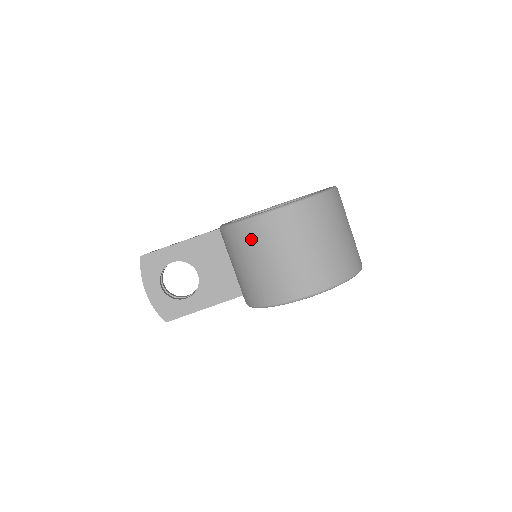
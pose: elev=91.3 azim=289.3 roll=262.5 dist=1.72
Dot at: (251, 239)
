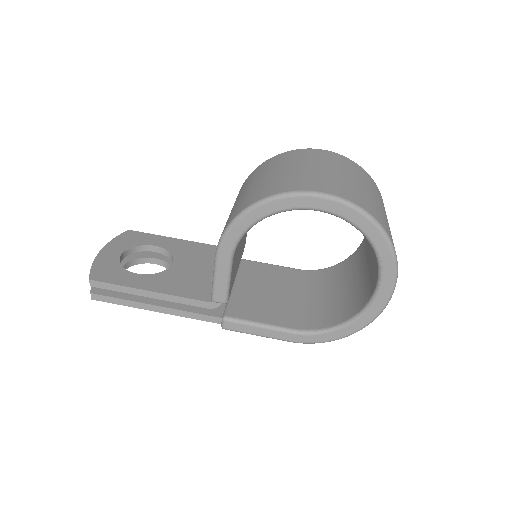
Dot at: (272, 163)
